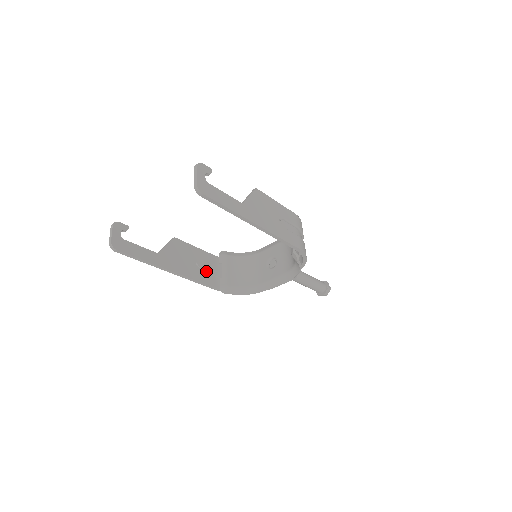
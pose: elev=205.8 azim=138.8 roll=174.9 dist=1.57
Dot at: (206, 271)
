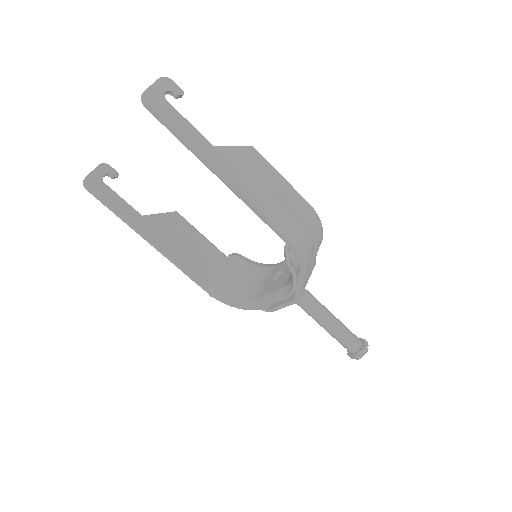
Dot at: (200, 263)
